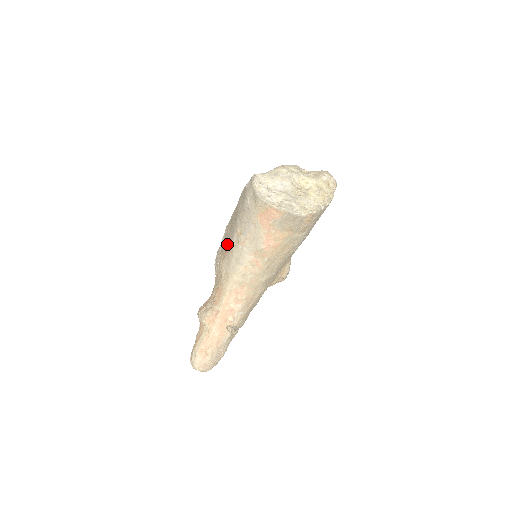
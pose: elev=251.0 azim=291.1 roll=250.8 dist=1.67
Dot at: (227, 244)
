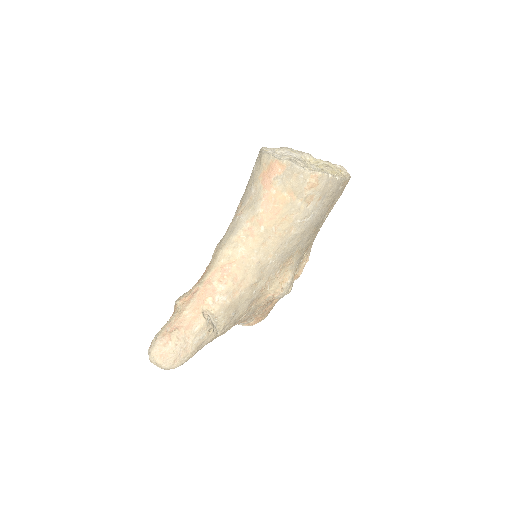
Dot at: occluded
